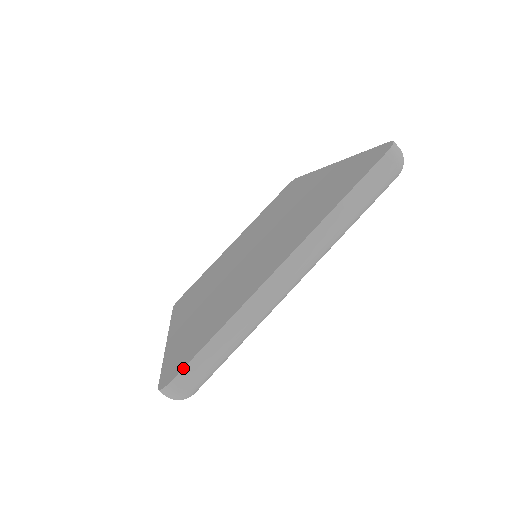
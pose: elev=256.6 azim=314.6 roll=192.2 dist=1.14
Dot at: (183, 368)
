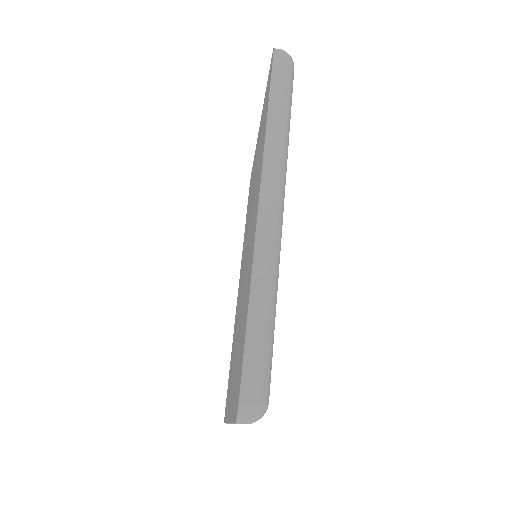
Dot at: occluded
